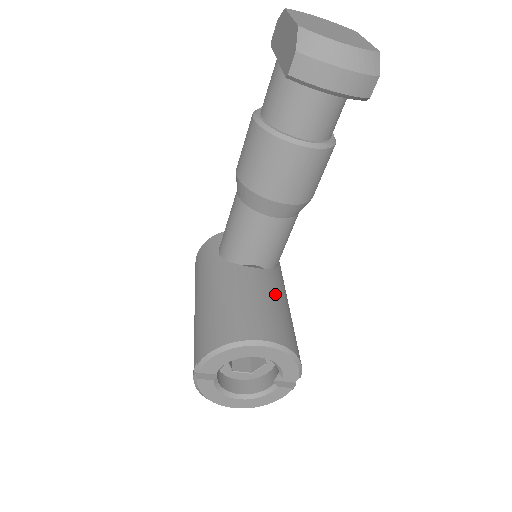
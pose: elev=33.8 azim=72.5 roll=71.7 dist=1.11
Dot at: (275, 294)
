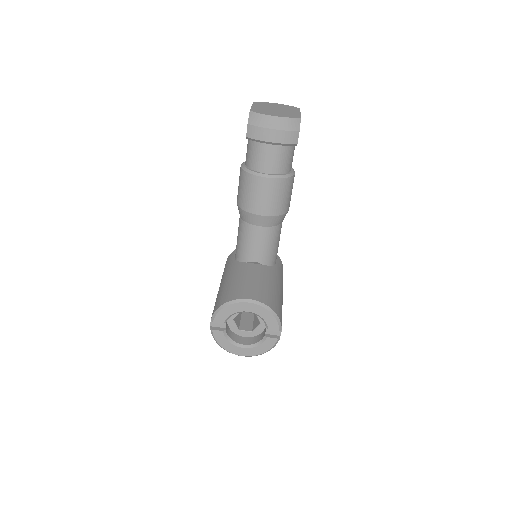
Dot at: (267, 278)
